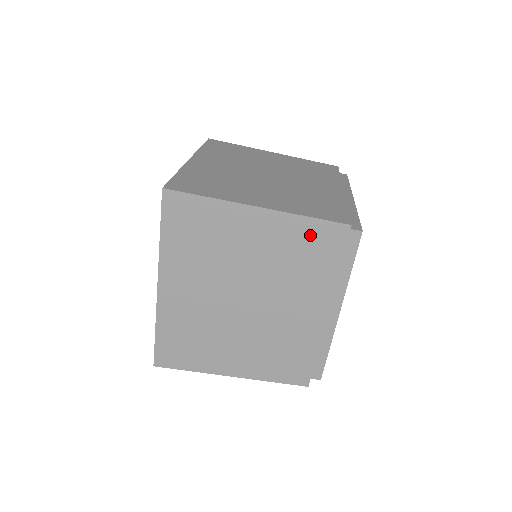
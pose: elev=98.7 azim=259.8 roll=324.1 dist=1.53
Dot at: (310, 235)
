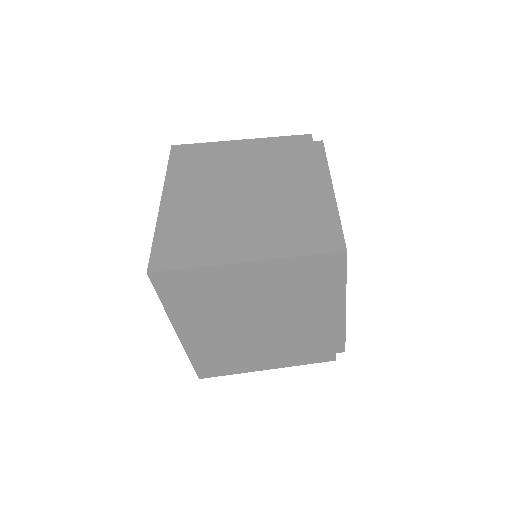
Dot at: (297, 269)
